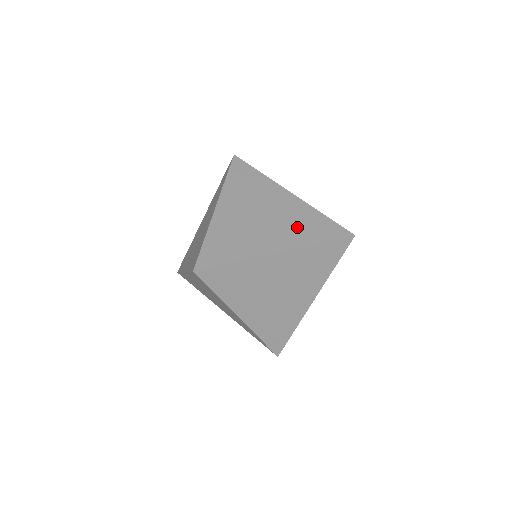
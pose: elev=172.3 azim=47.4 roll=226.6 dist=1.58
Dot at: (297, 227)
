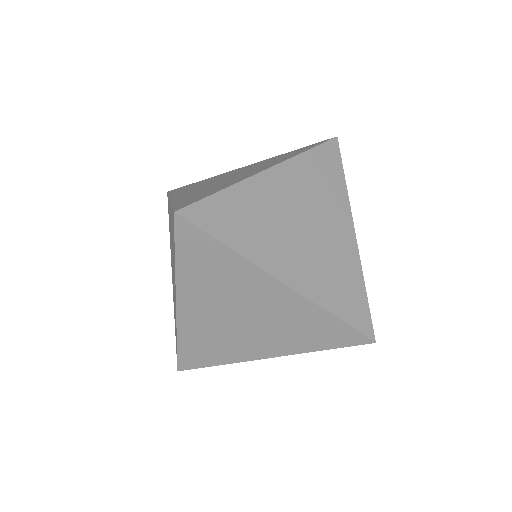
Dot at: (328, 275)
